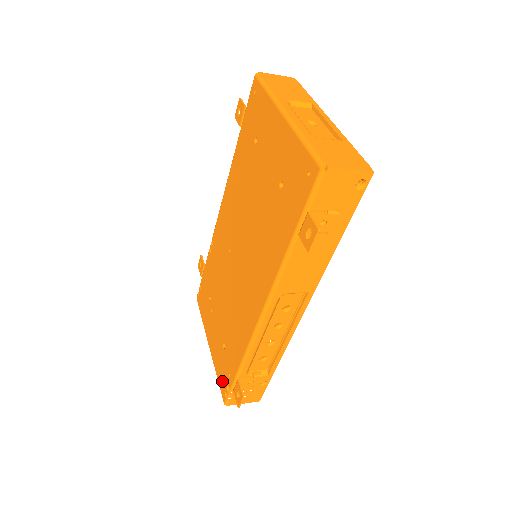
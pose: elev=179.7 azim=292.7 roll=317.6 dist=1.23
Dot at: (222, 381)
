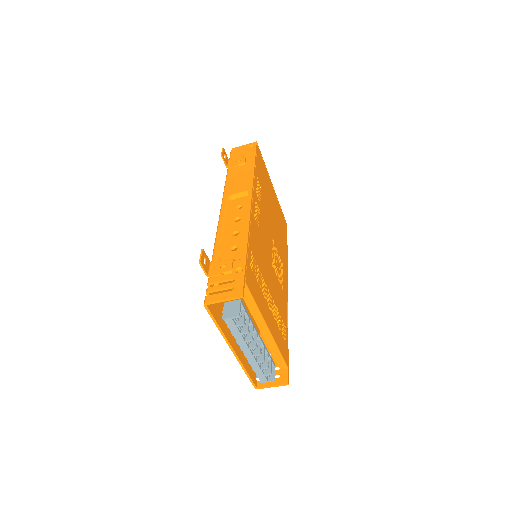
Dot at: (213, 308)
